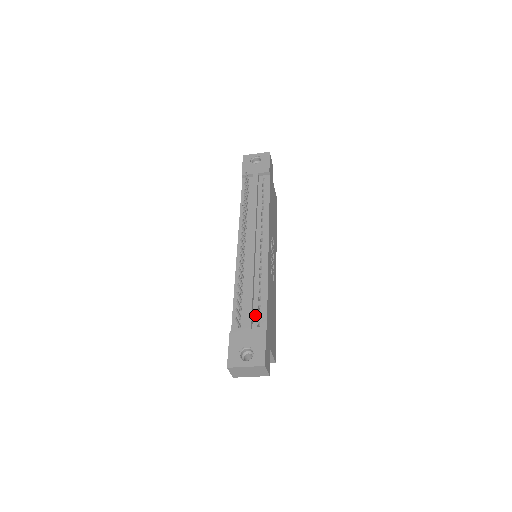
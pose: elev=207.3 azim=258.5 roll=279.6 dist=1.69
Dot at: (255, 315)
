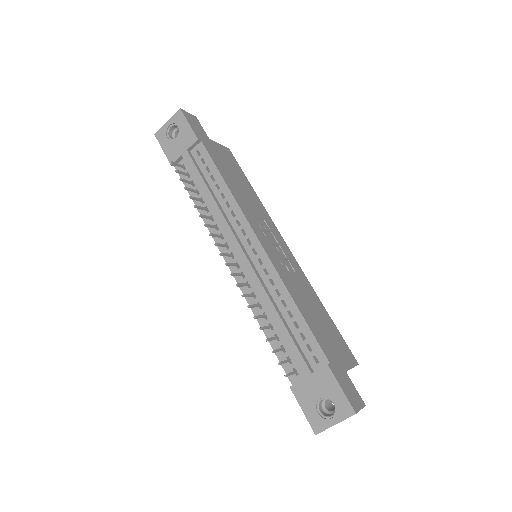
Dot at: (304, 349)
